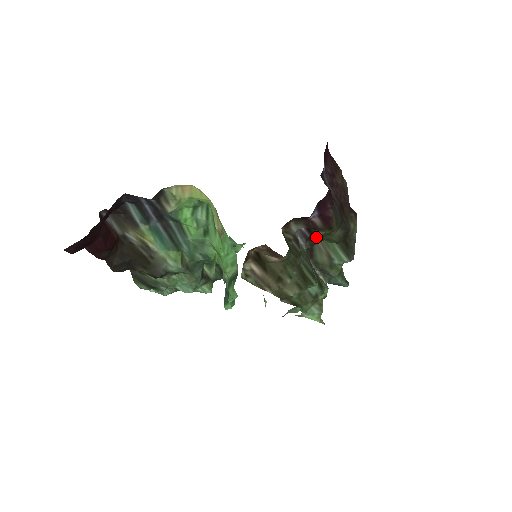
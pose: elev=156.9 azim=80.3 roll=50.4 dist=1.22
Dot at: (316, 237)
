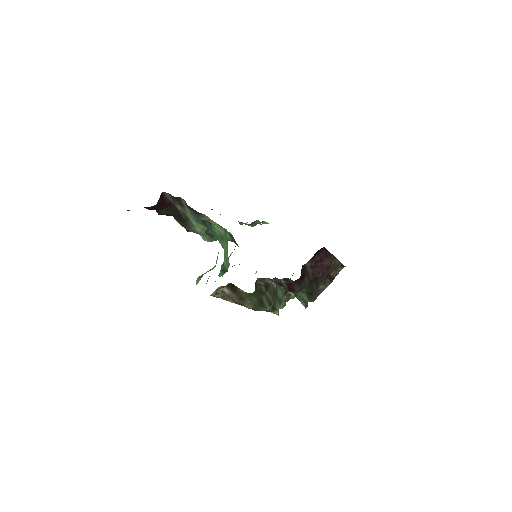
Dot at: occluded
